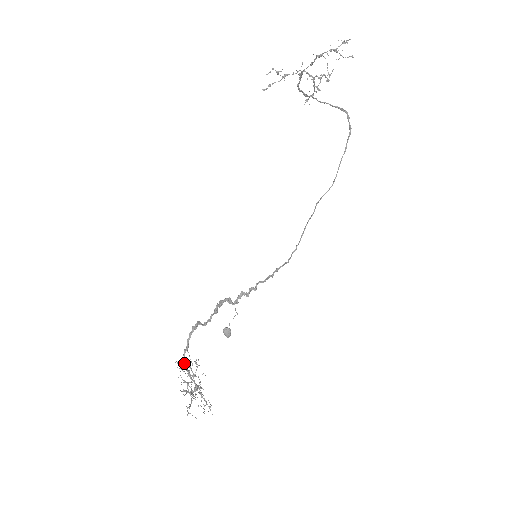
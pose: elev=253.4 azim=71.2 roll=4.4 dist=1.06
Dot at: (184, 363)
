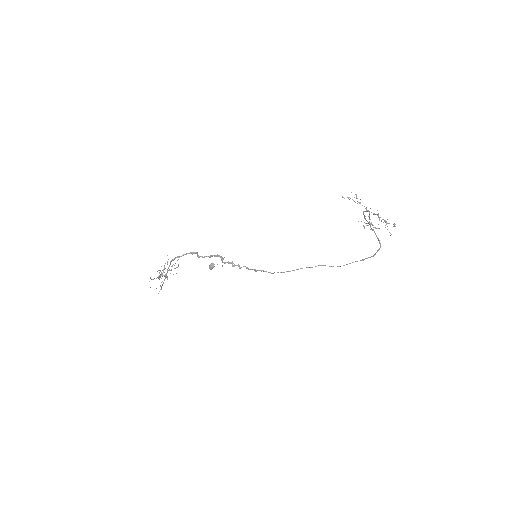
Dot at: occluded
